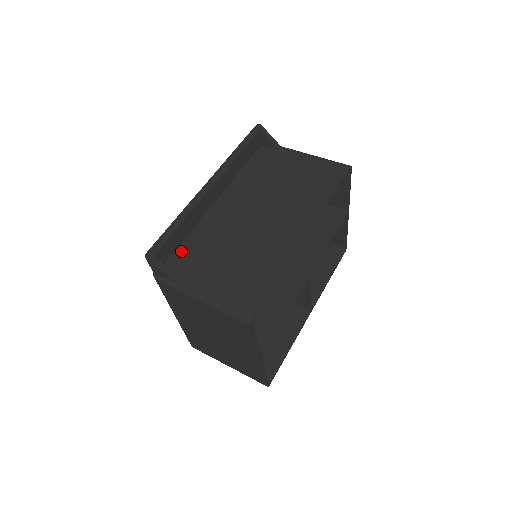
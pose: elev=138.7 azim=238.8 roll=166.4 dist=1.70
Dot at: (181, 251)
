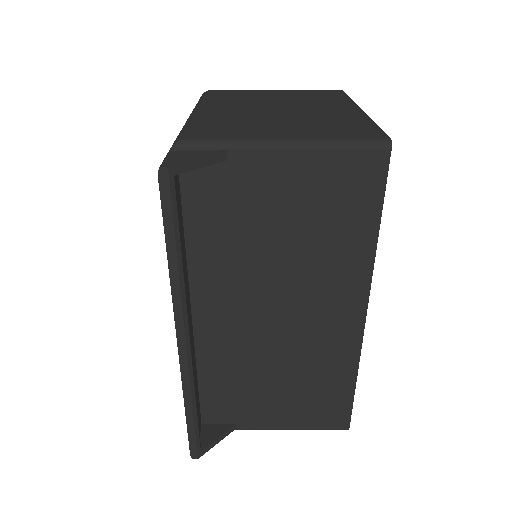
Dot at: (207, 397)
